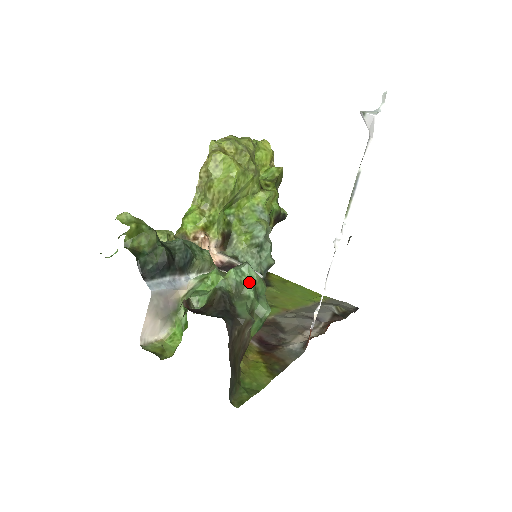
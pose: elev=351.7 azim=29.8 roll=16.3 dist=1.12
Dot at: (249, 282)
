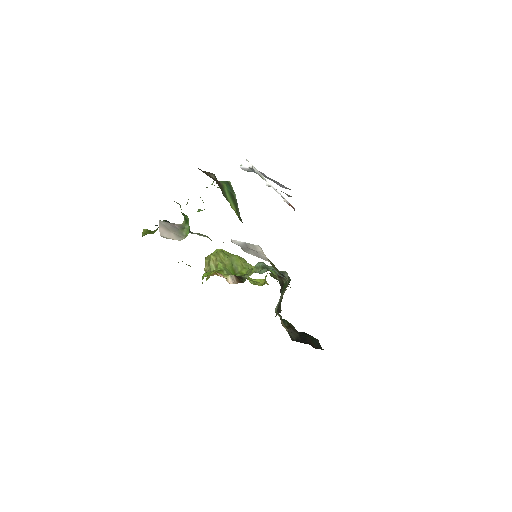
Dot at: occluded
